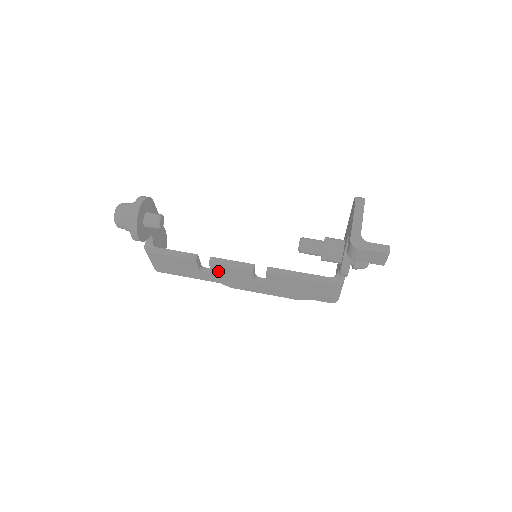
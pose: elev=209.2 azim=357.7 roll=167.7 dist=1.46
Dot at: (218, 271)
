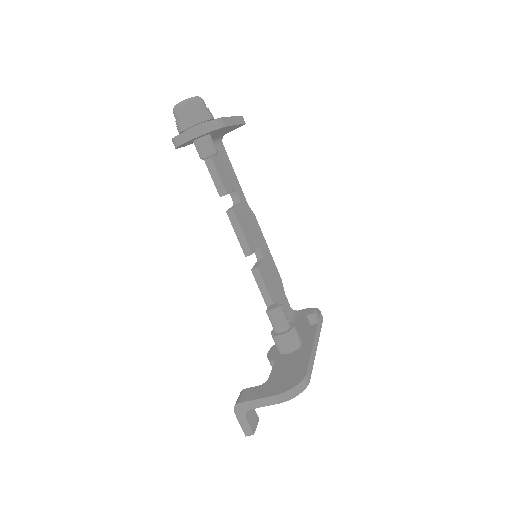
Dot at: occluded
